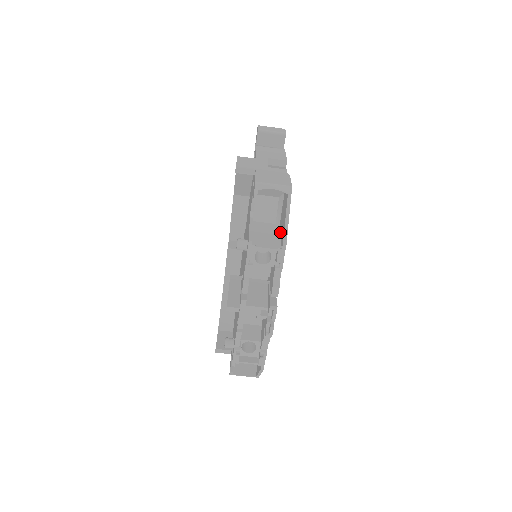
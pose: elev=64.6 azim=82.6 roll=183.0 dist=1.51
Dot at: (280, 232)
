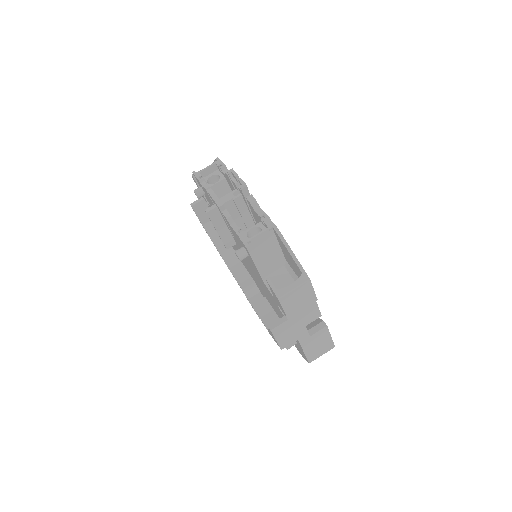
Dot at: occluded
